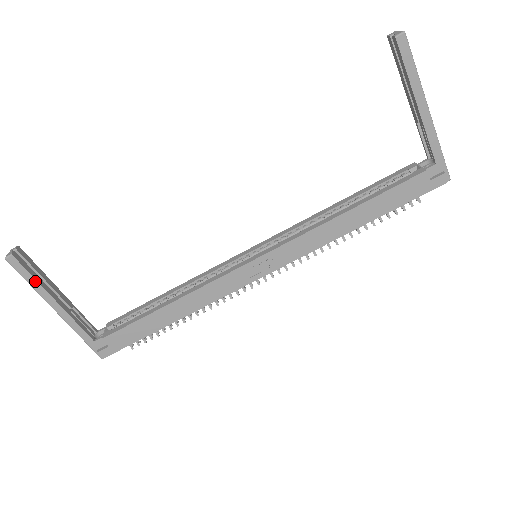
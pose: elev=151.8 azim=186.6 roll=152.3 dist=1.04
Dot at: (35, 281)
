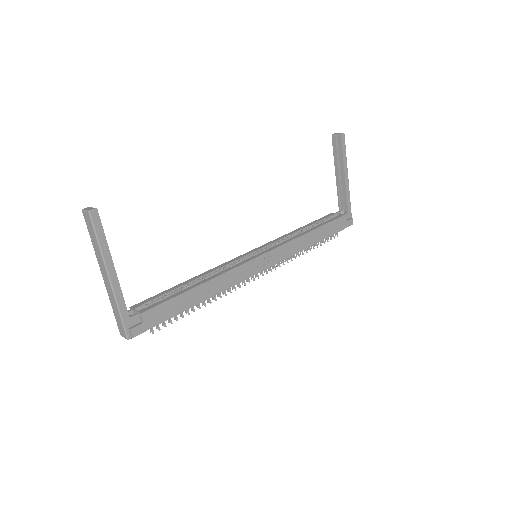
Dot at: (105, 241)
